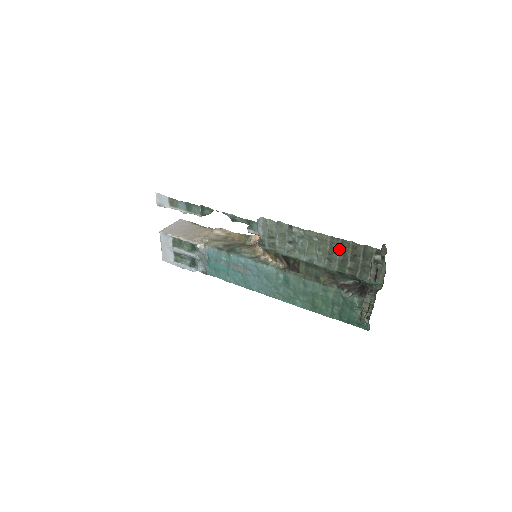
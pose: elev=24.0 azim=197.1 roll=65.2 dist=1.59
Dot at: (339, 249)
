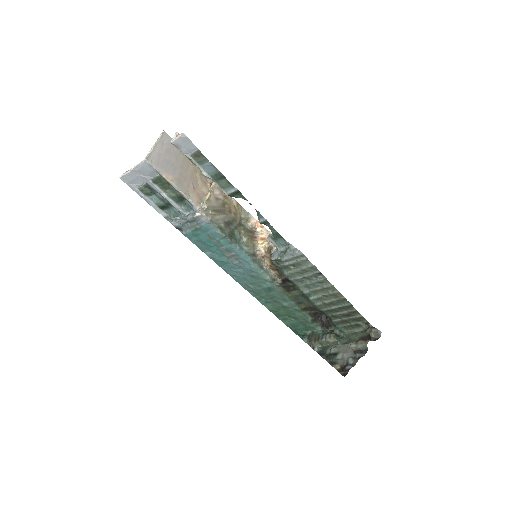
Dot at: (341, 306)
